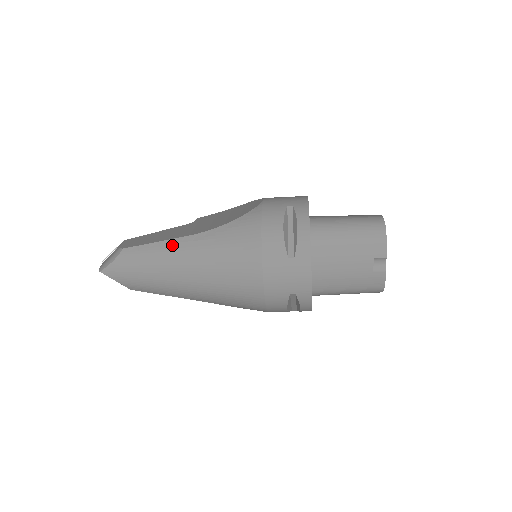
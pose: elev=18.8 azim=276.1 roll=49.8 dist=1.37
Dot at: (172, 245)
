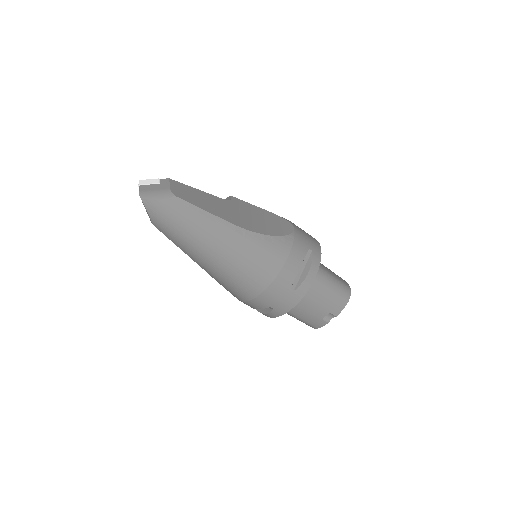
Dot at: (218, 223)
